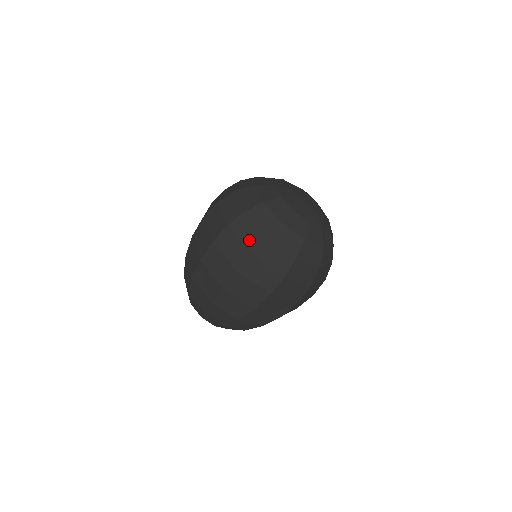
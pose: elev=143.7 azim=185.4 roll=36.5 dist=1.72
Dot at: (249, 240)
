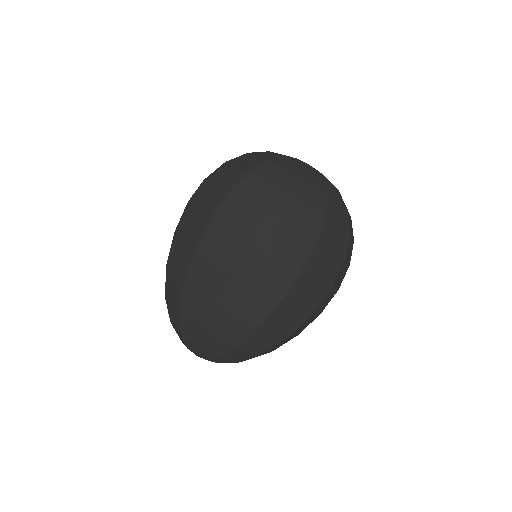
Dot at: occluded
